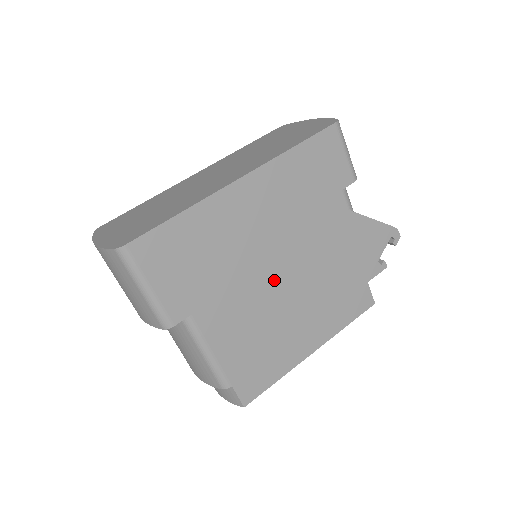
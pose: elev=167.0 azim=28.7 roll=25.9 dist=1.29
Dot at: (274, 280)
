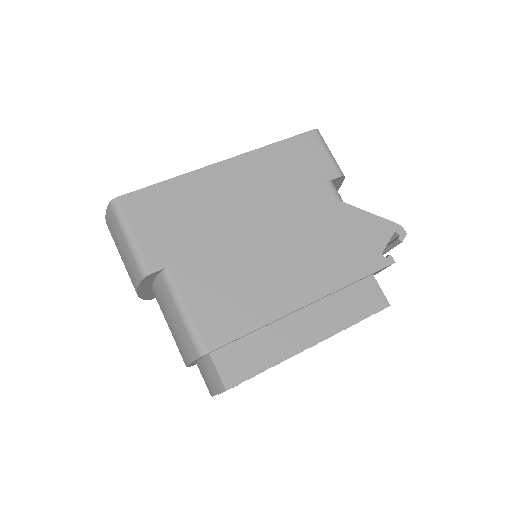
Dot at: (257, 251)
